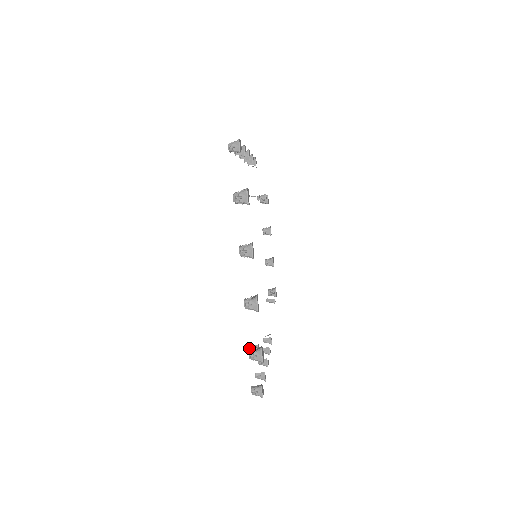
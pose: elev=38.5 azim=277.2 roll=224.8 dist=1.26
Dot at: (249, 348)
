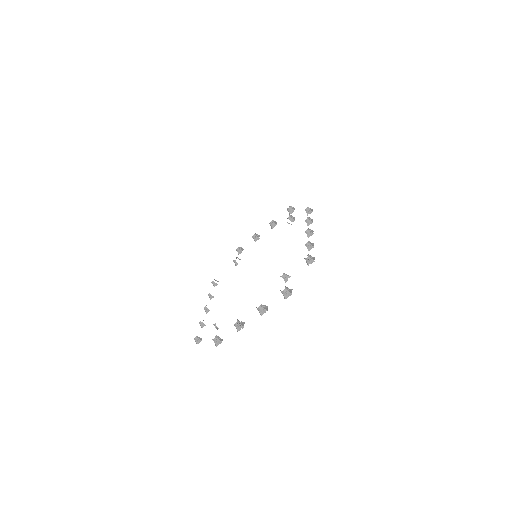
Dot at: (214, 325)
